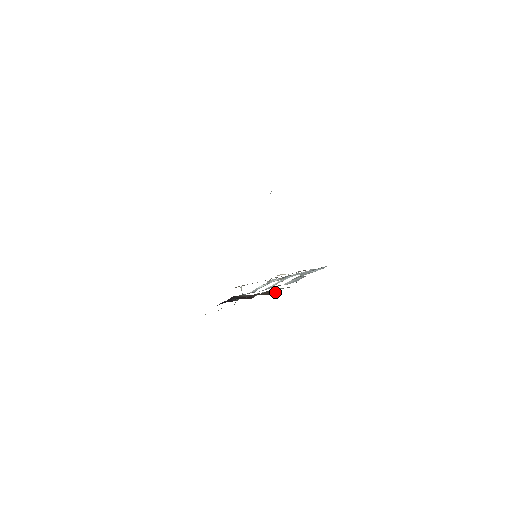
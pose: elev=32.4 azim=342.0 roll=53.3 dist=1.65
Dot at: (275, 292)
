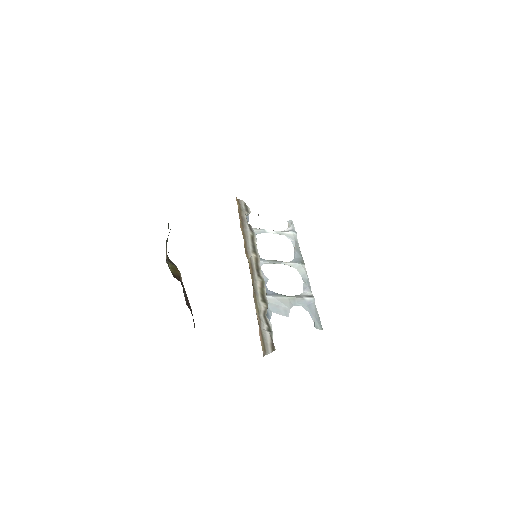
Dot at: occluded
